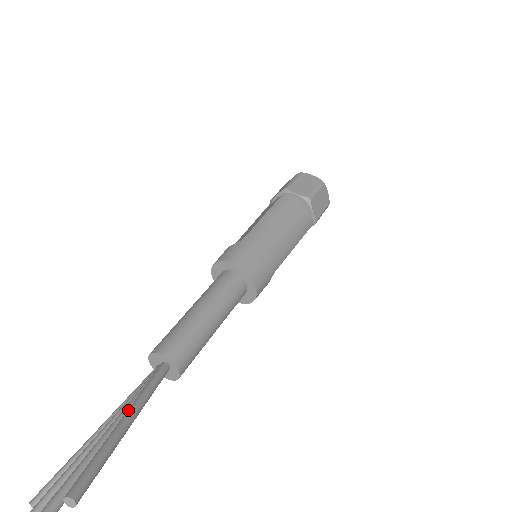
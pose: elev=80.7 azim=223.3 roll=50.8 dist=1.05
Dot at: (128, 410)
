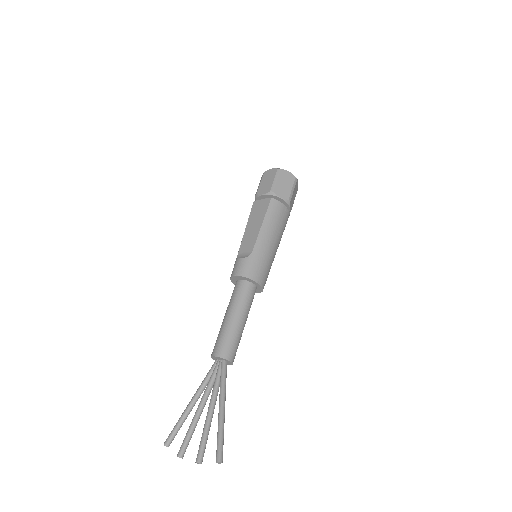
Dot at: (221, 402)
